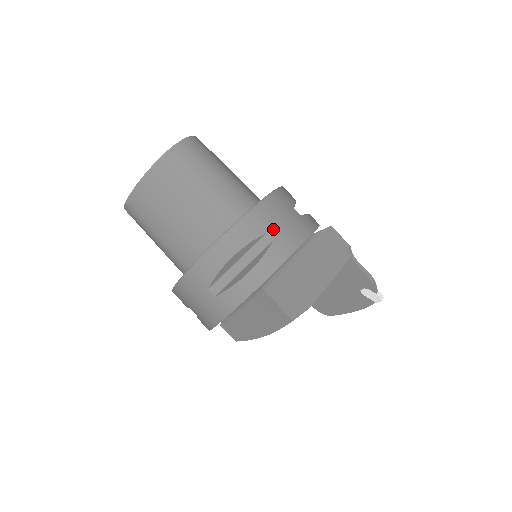
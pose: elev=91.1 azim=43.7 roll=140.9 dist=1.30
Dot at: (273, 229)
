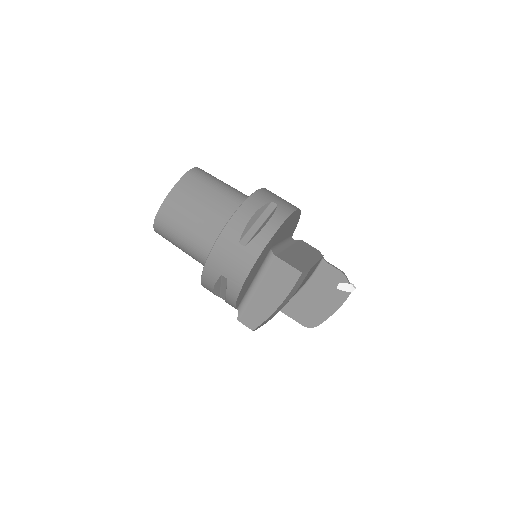
Dot at: (275, 200)
